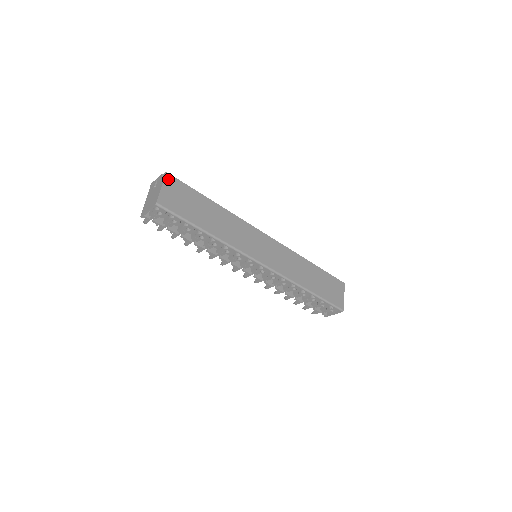
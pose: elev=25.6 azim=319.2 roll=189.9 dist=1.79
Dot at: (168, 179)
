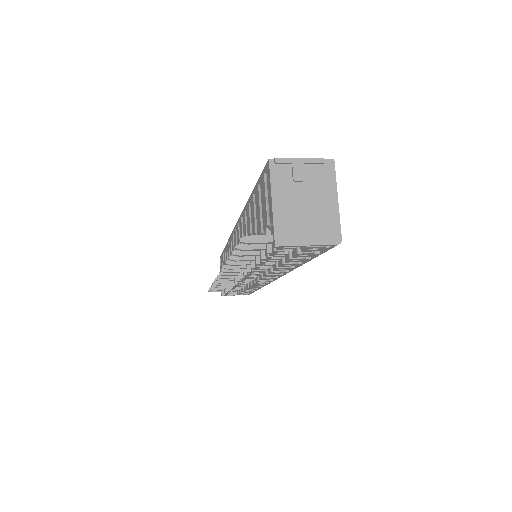
Dot at: (332, 175)
